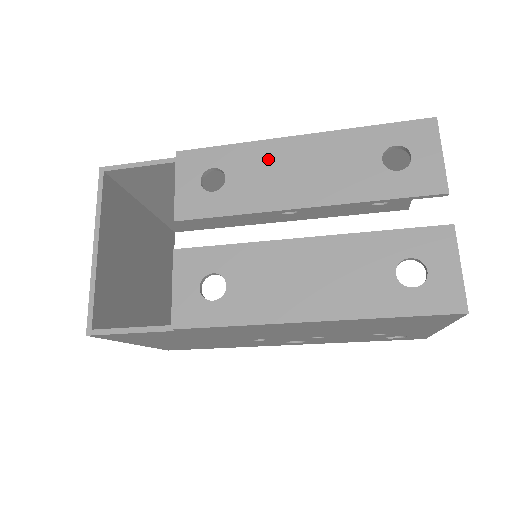
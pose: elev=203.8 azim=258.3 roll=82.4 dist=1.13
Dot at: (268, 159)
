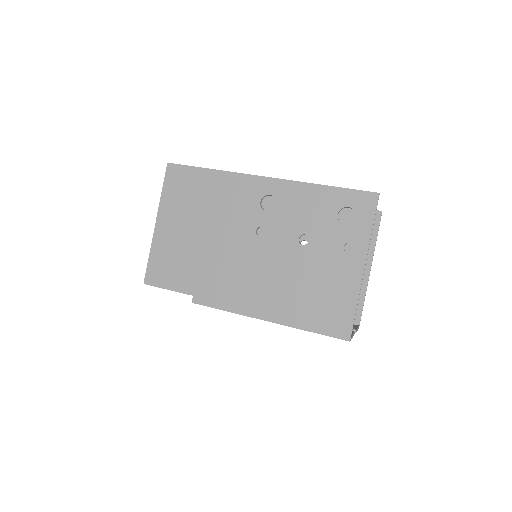
Dot at: occluded
